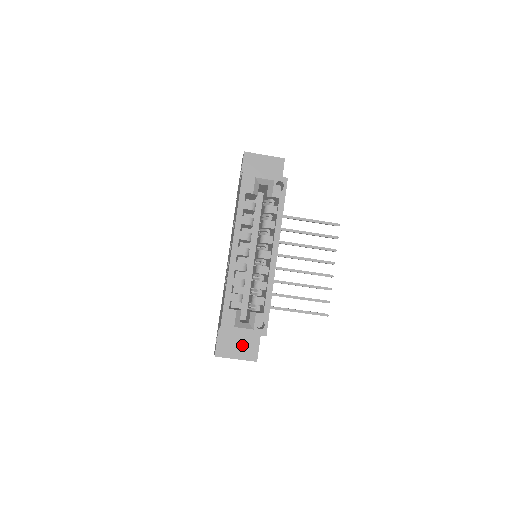
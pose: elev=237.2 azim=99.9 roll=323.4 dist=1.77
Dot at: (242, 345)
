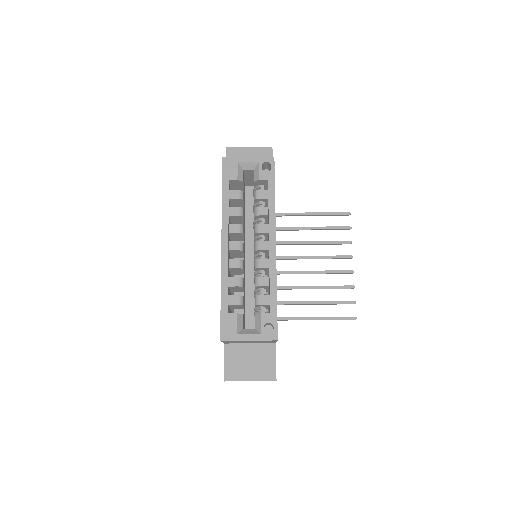
Dot at: (255, 363)
